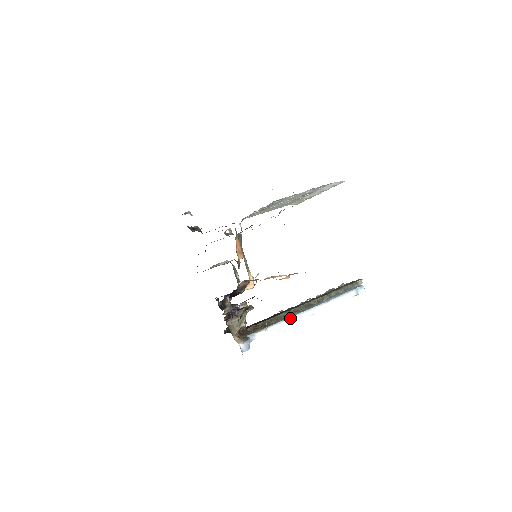
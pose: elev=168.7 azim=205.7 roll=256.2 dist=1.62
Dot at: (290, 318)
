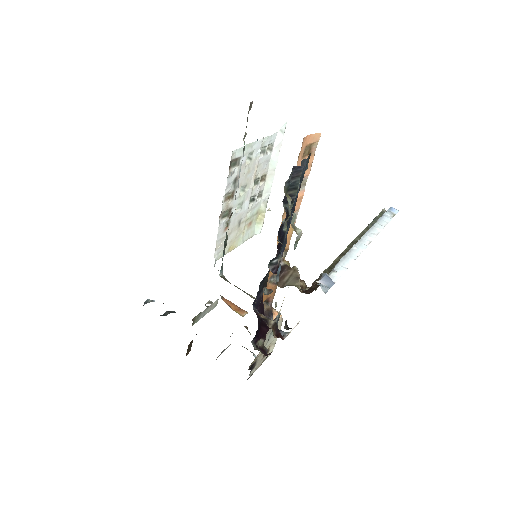
Dot at: (349, 252)
